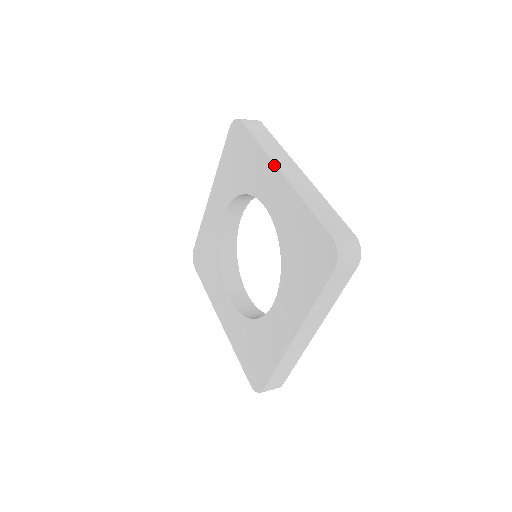
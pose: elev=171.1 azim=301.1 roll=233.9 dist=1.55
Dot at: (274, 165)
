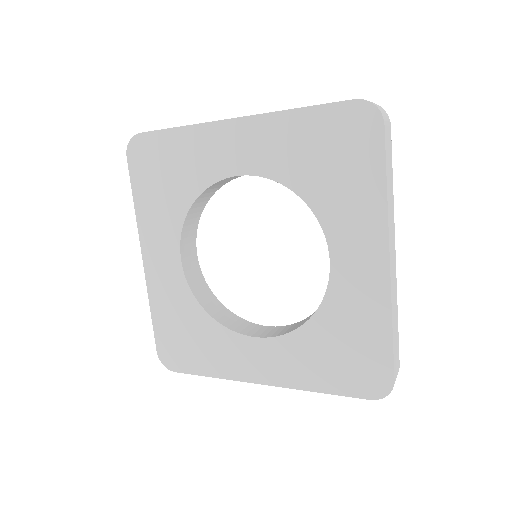
Dot at: (387, 244)
